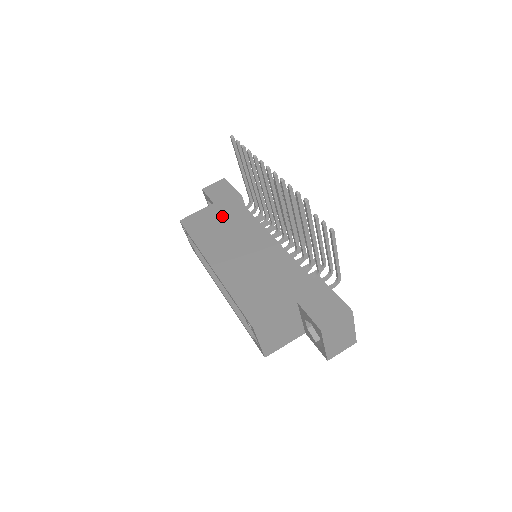
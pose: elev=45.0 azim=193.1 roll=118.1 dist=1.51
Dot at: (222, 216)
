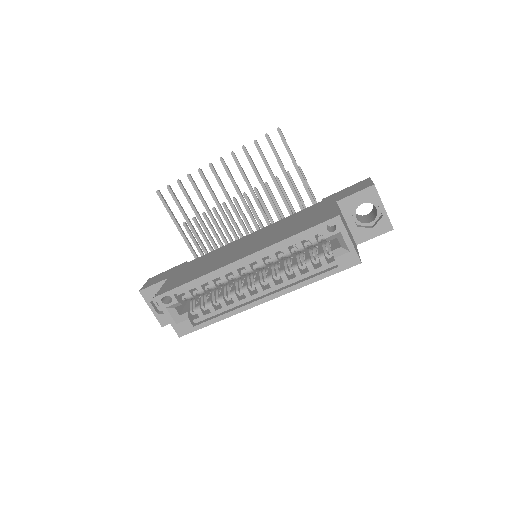
Dot at: (191, 267)
